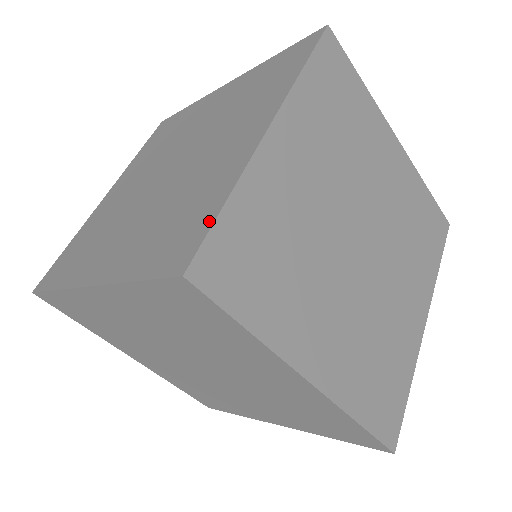
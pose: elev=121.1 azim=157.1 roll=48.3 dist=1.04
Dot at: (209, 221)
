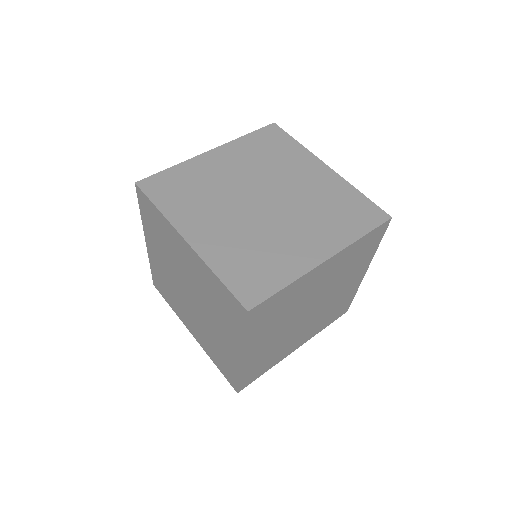
Dot at: (161, 174)
